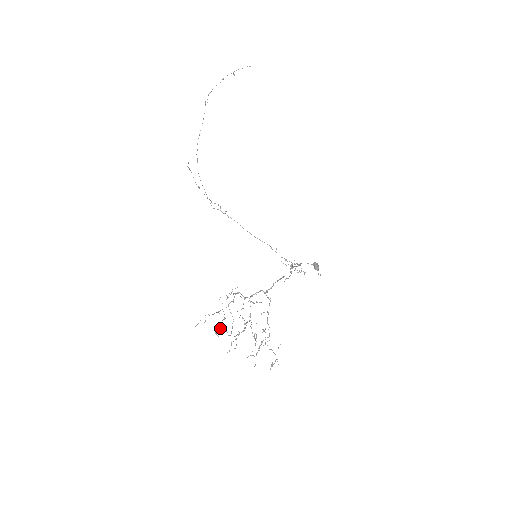
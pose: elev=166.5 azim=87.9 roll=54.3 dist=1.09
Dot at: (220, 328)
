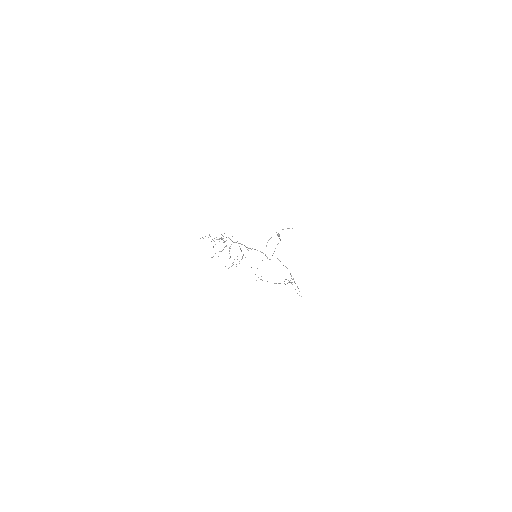
Dot at: occluded
